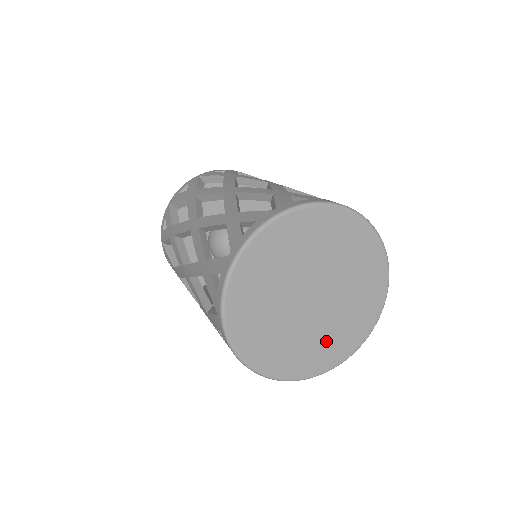
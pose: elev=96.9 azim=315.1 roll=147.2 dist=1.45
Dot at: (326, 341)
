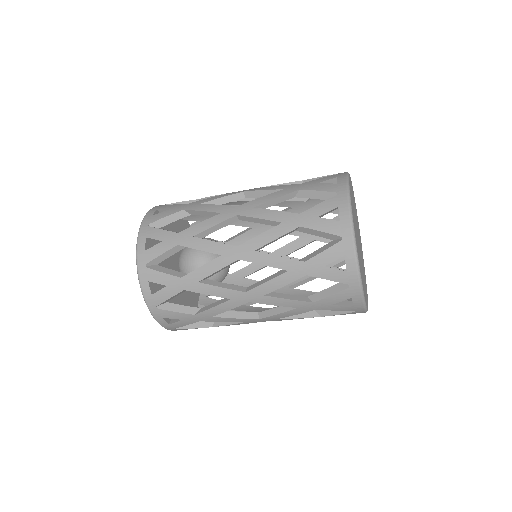
Dot at: occluded
